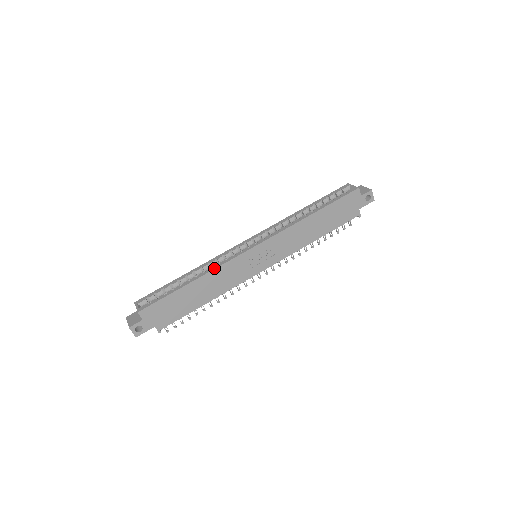
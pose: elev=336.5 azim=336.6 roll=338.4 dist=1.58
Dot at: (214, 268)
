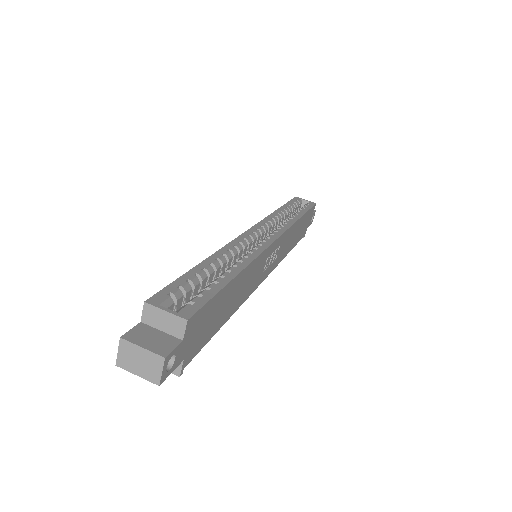
Dot at: (253, 257)
